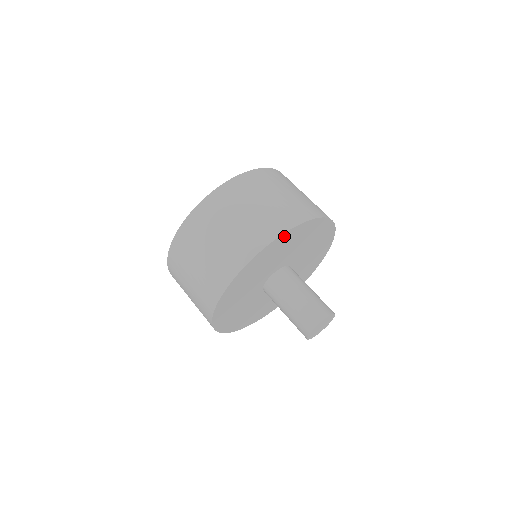
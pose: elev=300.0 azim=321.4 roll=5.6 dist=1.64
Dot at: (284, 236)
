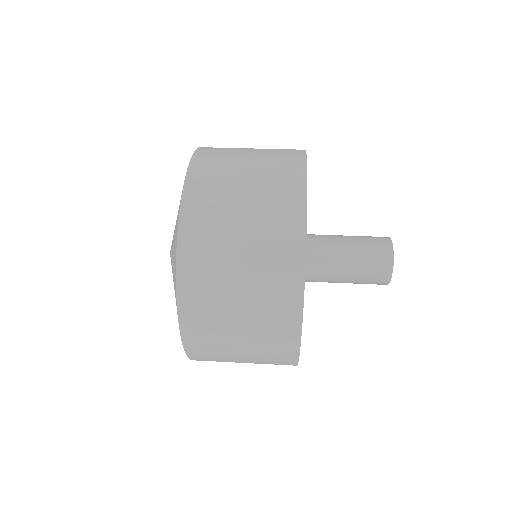
Dot at: occluded
